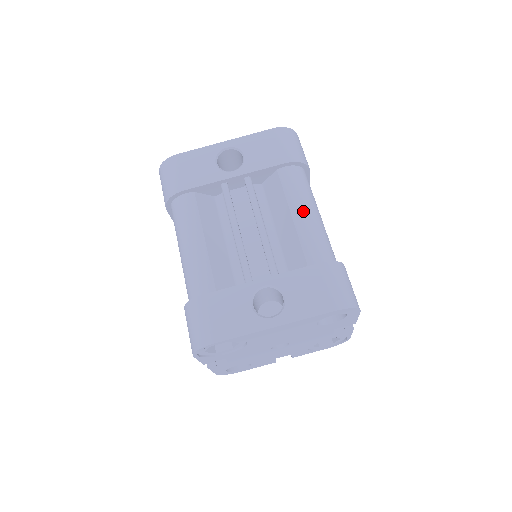
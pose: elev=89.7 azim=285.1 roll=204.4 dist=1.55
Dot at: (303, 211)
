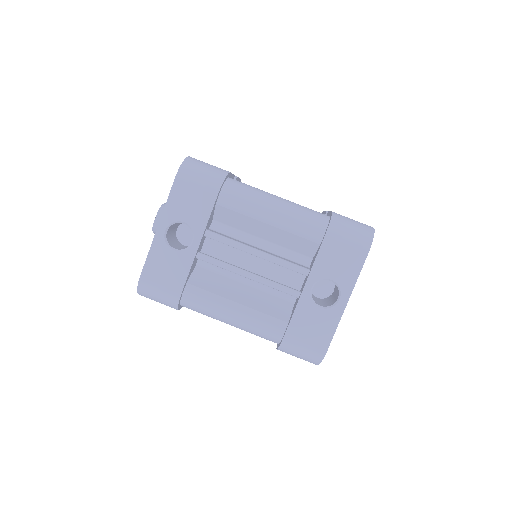
Dot at: (270, 213)
